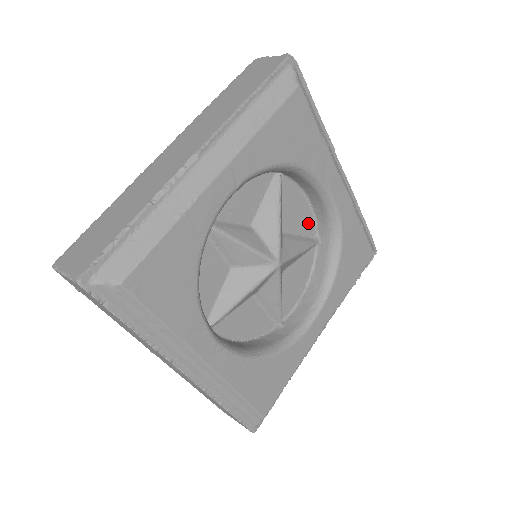
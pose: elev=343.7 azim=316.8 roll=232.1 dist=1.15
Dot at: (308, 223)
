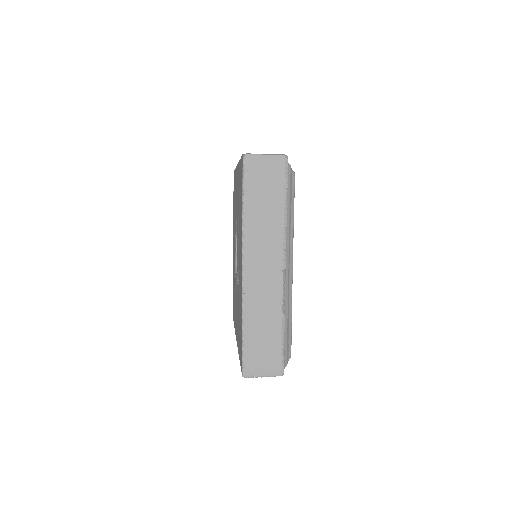
Dot at: occluded
